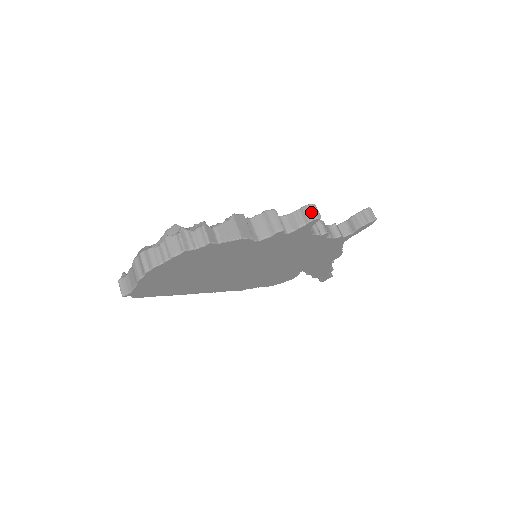
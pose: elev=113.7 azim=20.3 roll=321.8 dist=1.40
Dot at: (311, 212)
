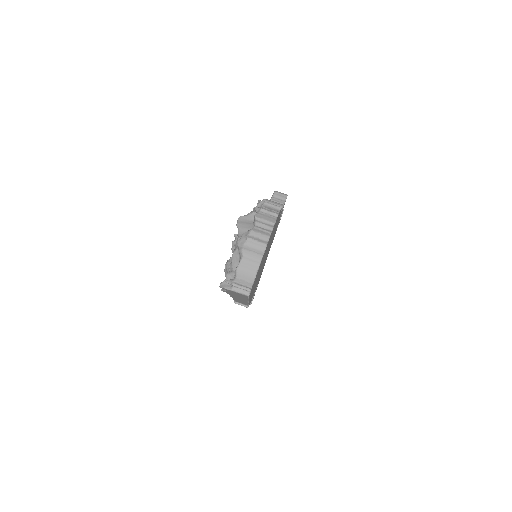
Dot at: (281, 193)
